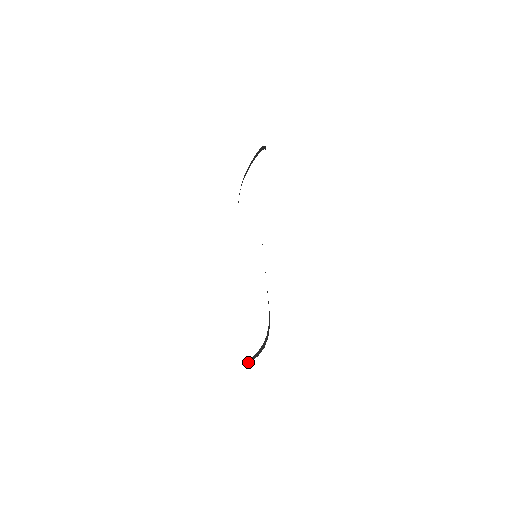
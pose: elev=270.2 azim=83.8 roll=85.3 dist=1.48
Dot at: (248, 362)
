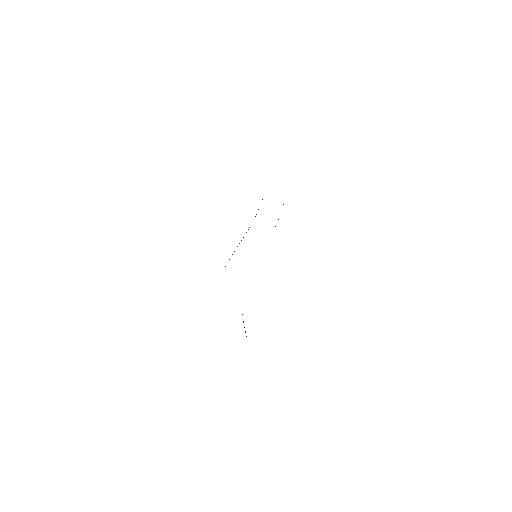
Dot at: occluded
